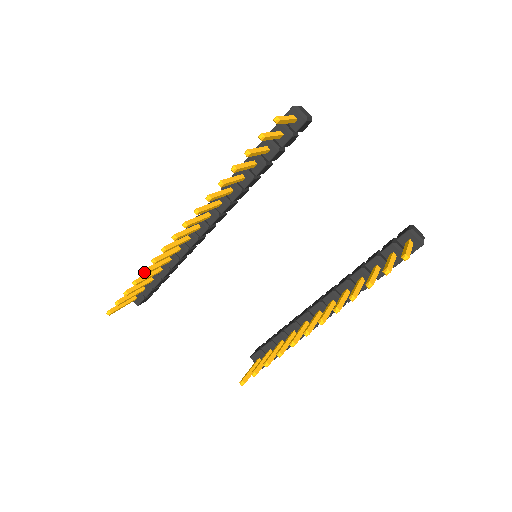
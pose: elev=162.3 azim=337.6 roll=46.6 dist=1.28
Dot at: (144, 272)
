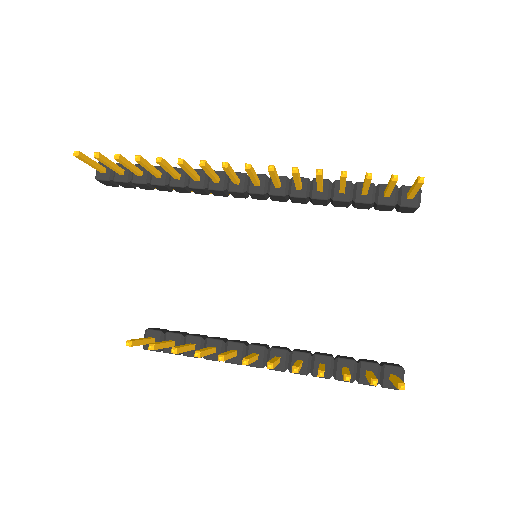
Dot at: (160, 159)
